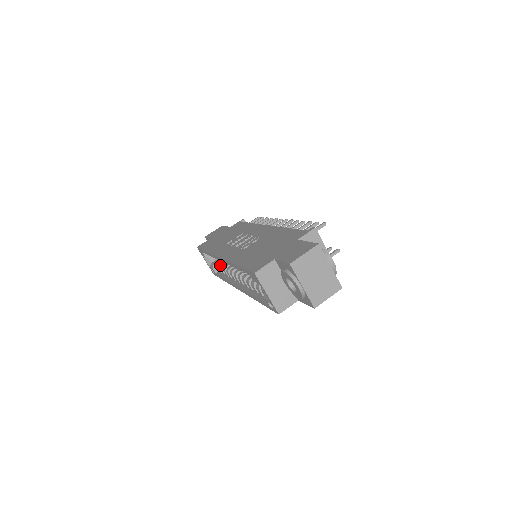
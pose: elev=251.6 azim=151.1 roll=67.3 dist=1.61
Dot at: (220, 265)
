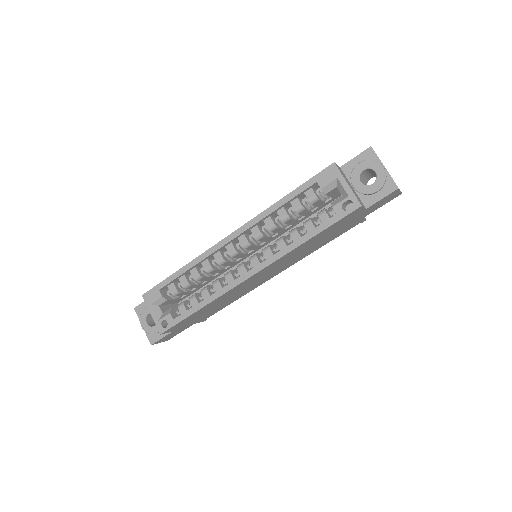
Dot at: occluded
